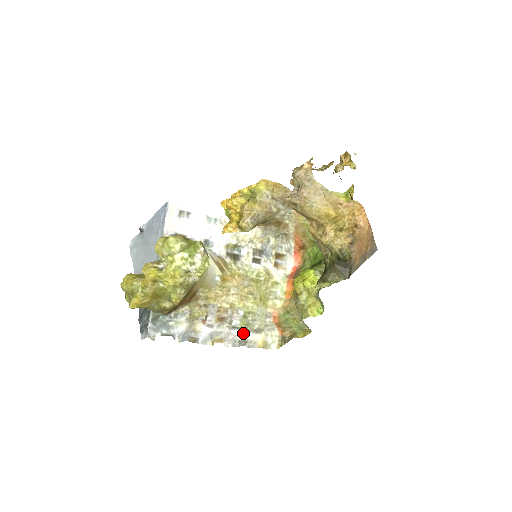
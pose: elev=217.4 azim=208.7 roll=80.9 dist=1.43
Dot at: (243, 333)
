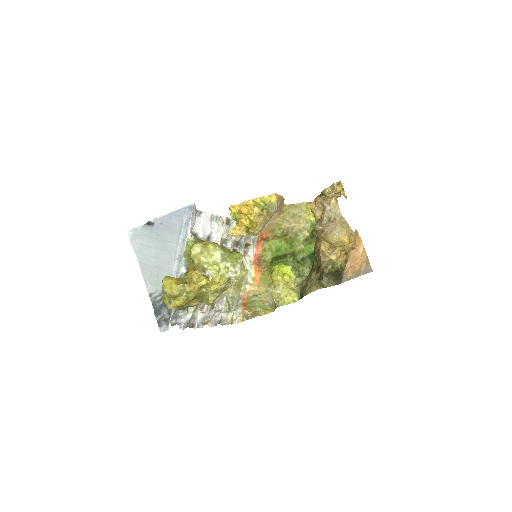
Dot at: (221, 314)
